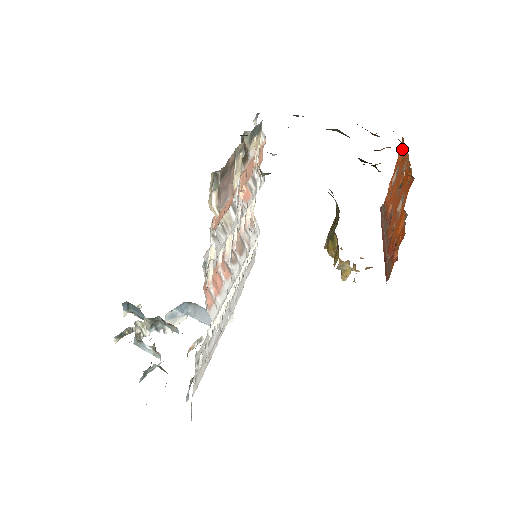
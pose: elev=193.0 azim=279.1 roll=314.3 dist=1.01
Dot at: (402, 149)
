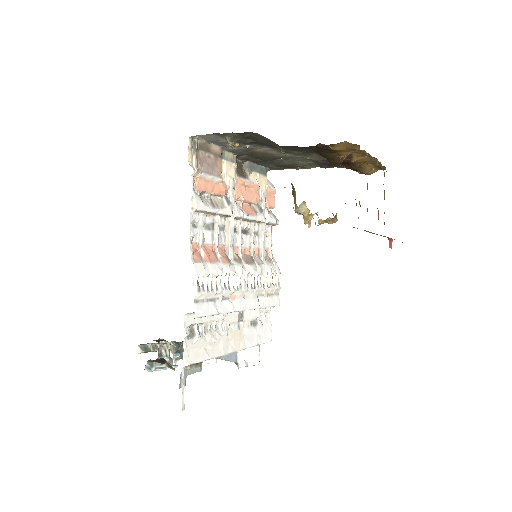
Dot at: occluded
